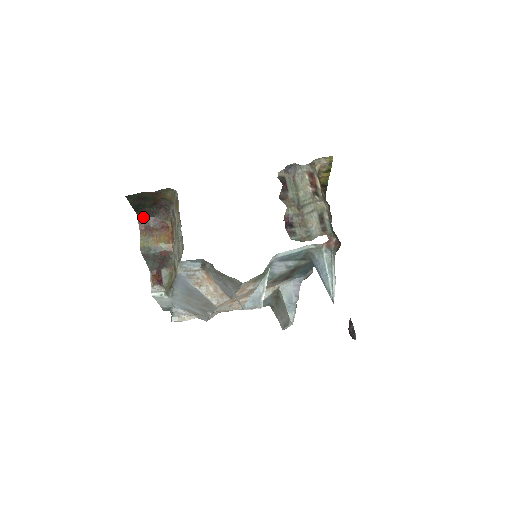
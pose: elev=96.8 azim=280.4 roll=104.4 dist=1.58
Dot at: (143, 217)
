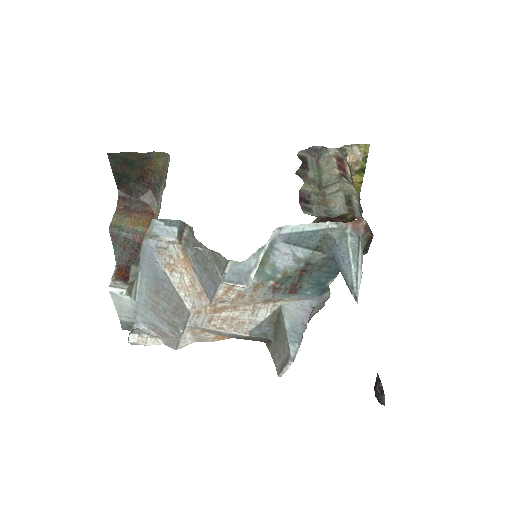
Dot at: (125, 196)
